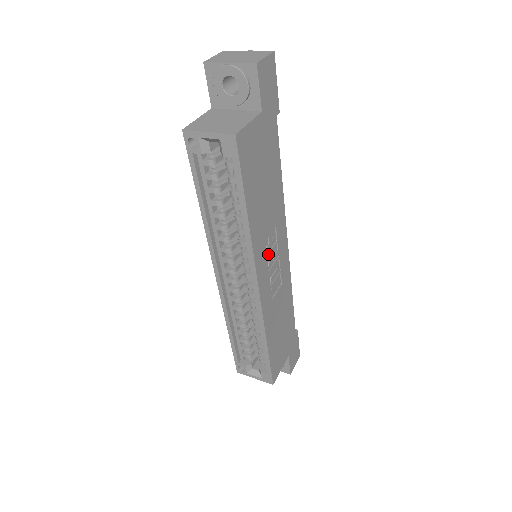
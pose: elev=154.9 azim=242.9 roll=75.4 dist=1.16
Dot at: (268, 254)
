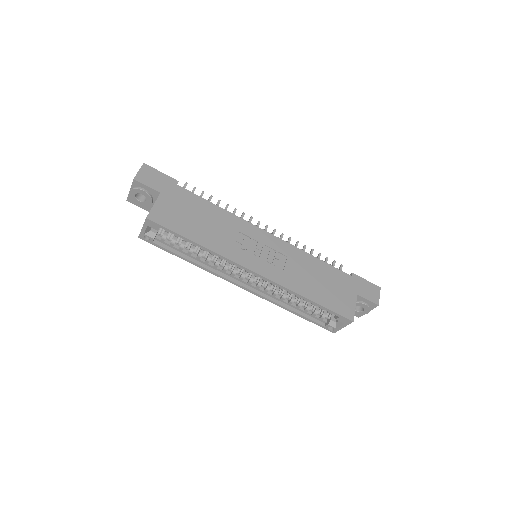
Dot at: (247, 250)
